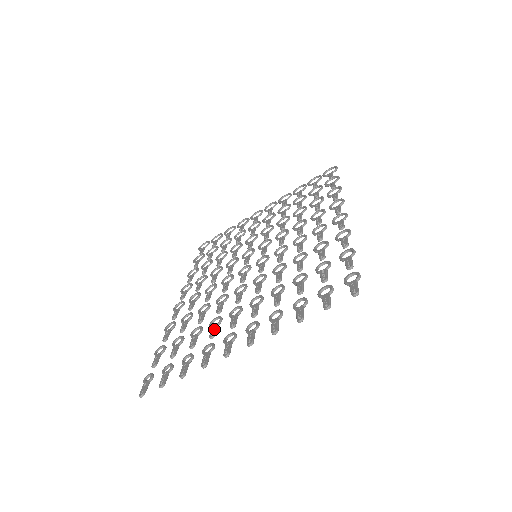
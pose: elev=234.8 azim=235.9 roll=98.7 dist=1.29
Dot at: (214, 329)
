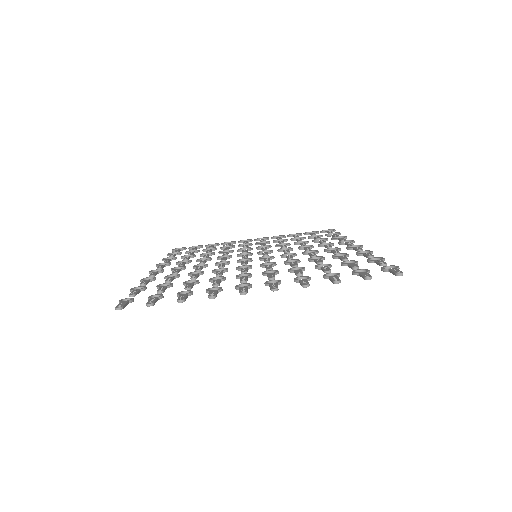
Dot at: (218, 281)
